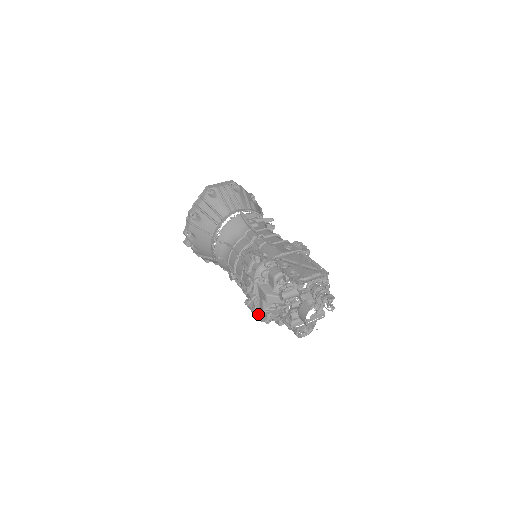
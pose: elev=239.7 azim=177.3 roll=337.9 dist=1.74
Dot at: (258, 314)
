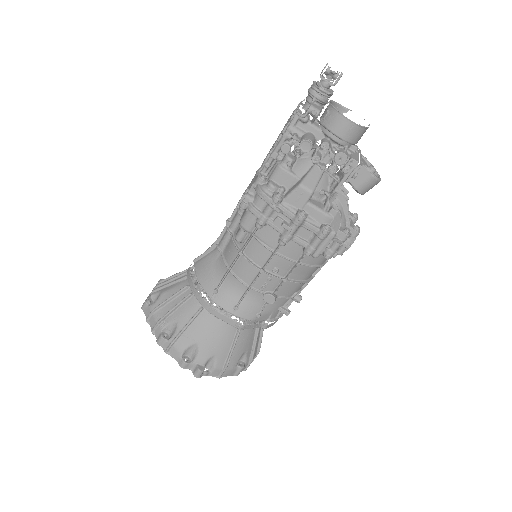
Dot at: (328, 226)
